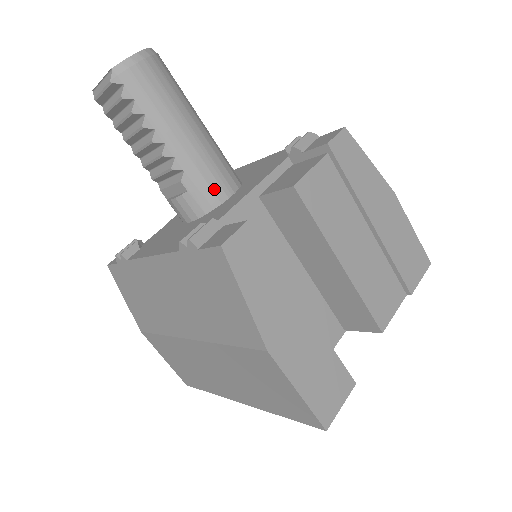
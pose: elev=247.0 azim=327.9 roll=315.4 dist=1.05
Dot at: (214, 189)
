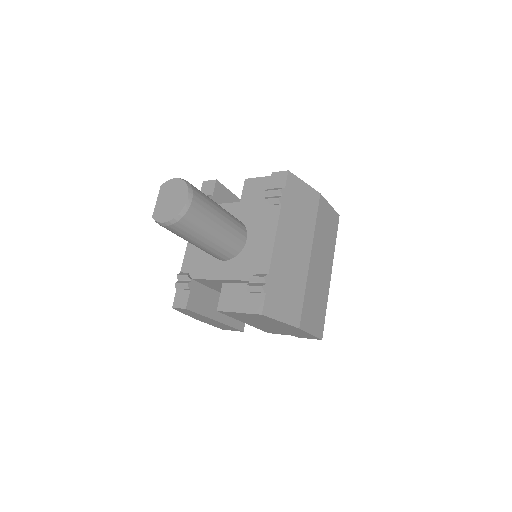
Dot at: (213, 256)
